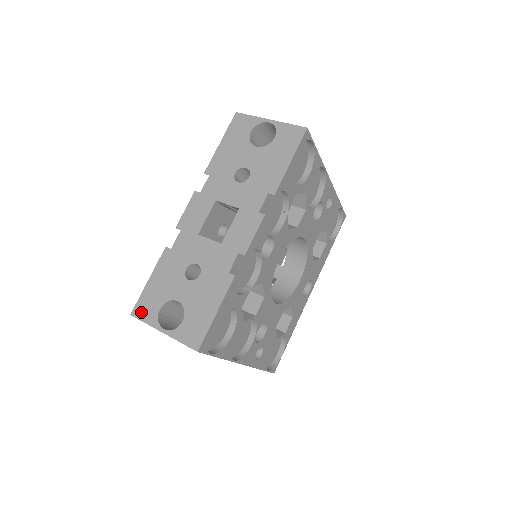
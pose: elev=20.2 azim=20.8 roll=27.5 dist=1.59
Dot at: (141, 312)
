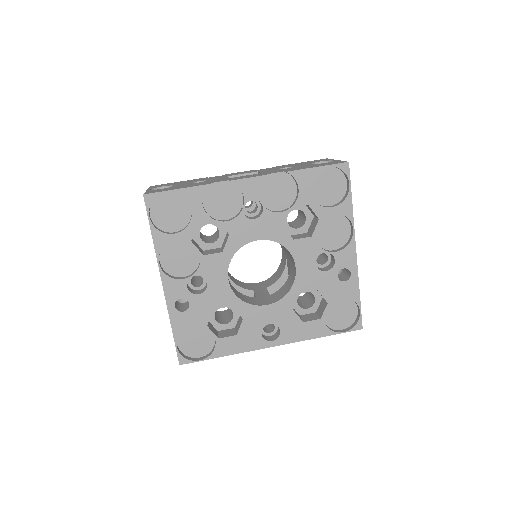
Dot at: (155, 186)
